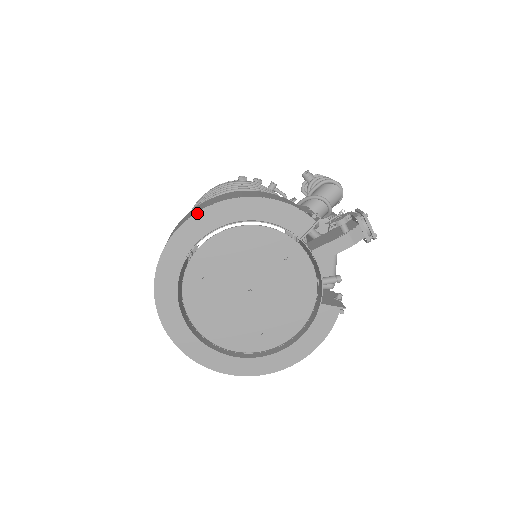
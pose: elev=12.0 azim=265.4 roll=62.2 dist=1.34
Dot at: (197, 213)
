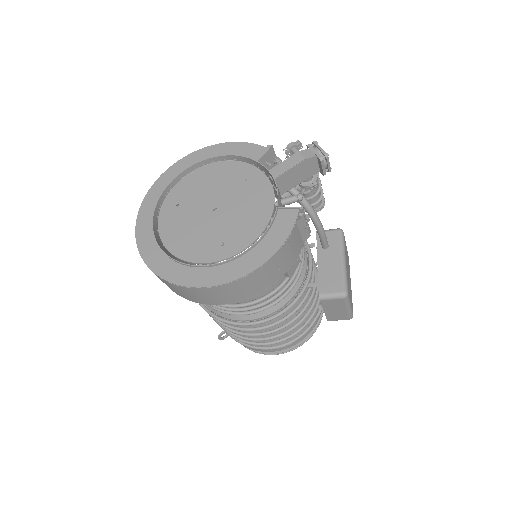
Dot at: (178, 161)
